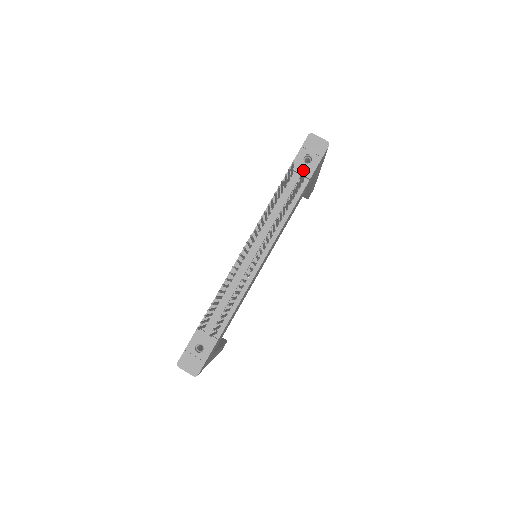
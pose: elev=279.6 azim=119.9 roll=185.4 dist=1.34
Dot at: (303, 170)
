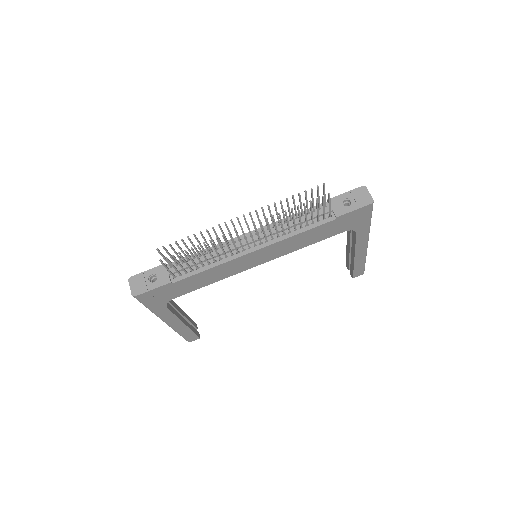
Dot at: (337, 208)
